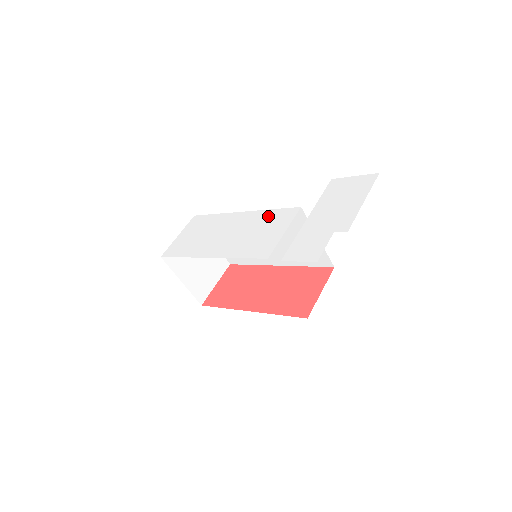
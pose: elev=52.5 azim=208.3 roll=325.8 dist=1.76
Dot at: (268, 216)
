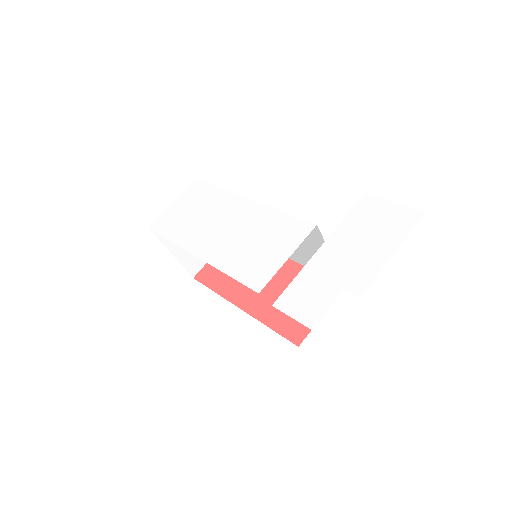
Dot at: (276, 221)
